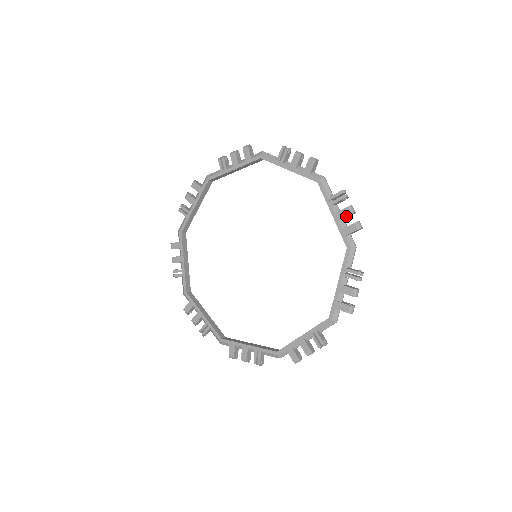
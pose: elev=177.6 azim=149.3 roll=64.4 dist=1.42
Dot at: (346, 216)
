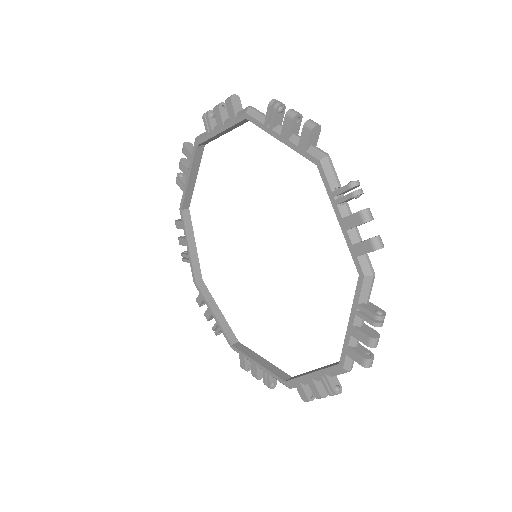
Dot at: (358, 225)
